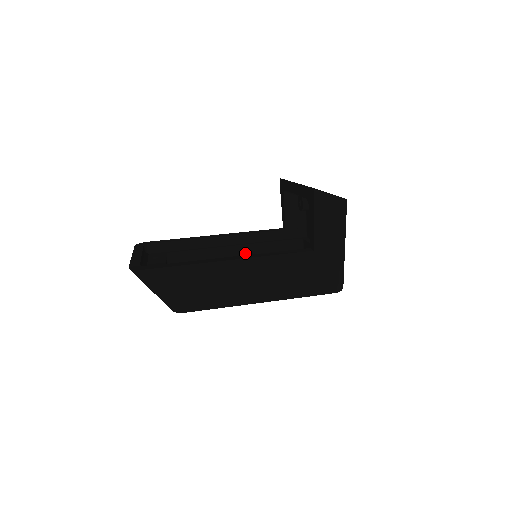
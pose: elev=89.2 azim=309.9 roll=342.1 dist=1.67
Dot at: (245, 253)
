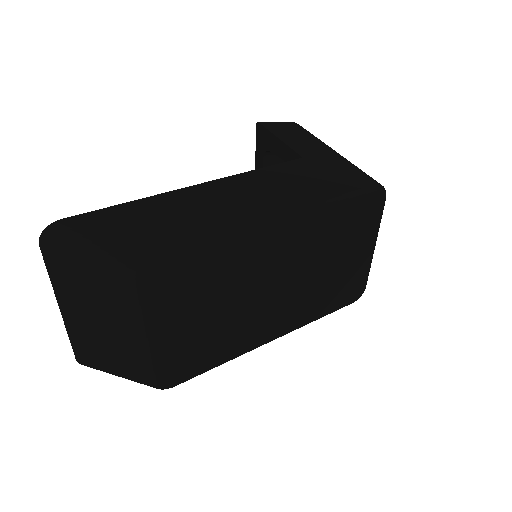
Dot at: occluded
